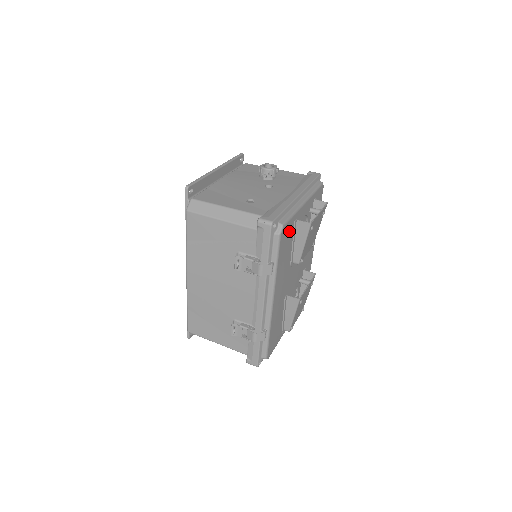
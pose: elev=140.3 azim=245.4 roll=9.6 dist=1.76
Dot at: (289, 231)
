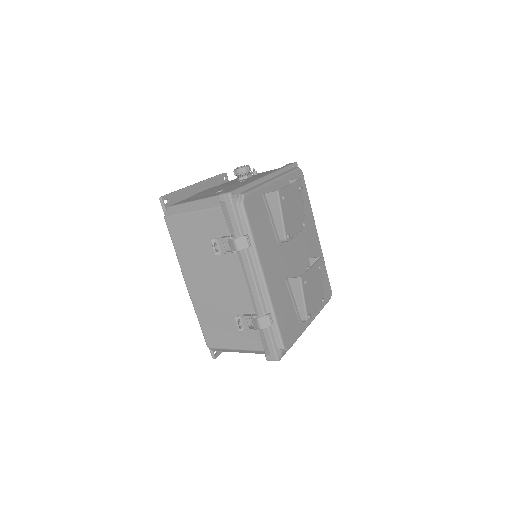
Dot at: (258, 204)
